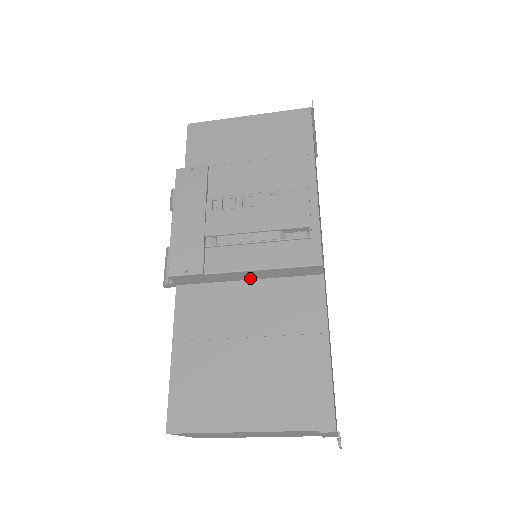
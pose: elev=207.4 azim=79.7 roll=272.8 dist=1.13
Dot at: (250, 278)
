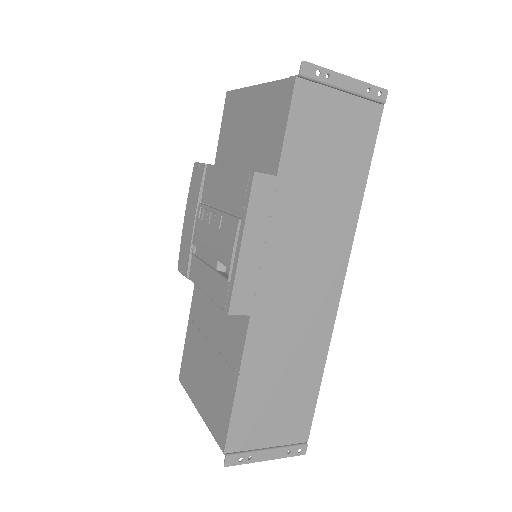
Dot at: occluded
